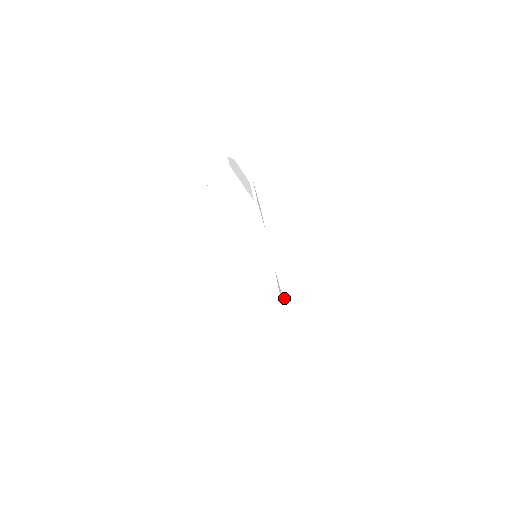
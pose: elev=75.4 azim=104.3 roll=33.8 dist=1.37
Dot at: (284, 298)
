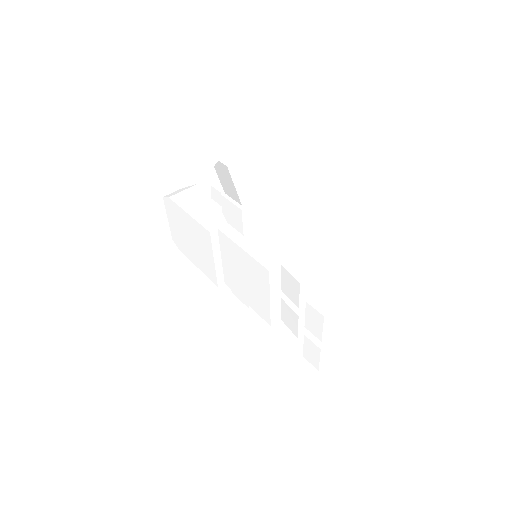
Dot at: occluded
